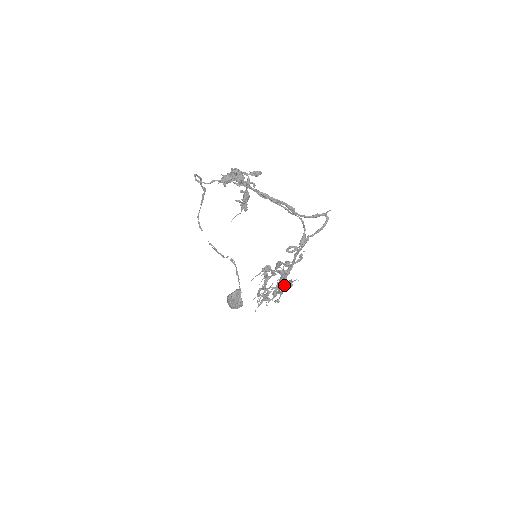
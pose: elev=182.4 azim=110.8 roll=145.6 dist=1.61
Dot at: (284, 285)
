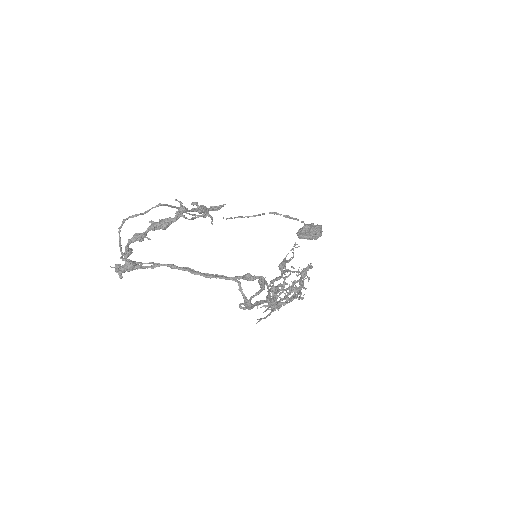
Dot at: (283, 304)
